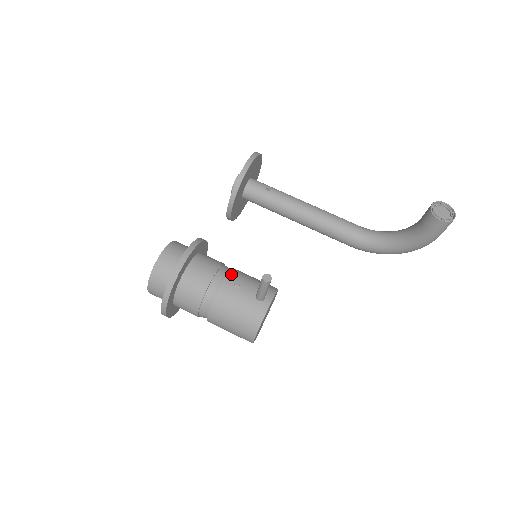
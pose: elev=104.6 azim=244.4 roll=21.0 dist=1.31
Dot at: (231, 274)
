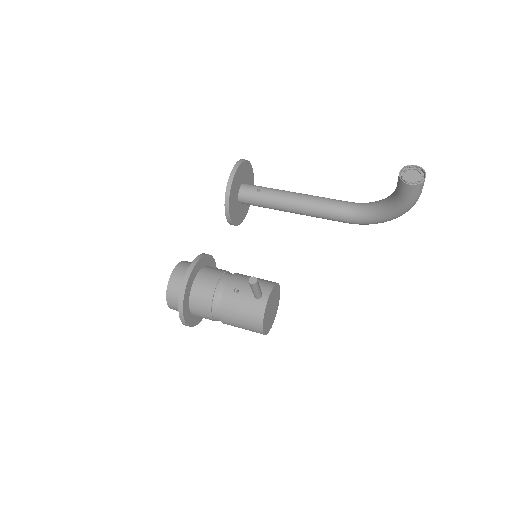
Dot at: (231, 280)
